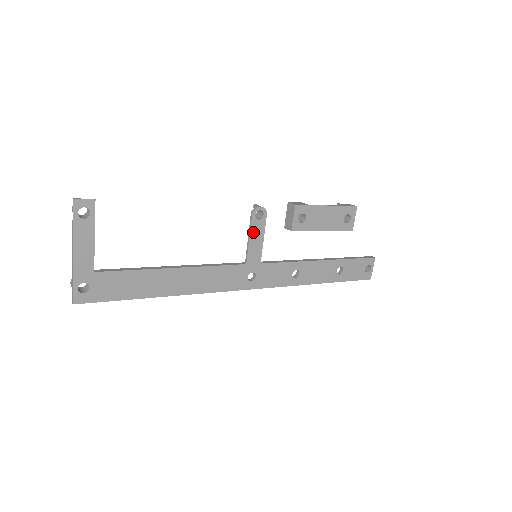
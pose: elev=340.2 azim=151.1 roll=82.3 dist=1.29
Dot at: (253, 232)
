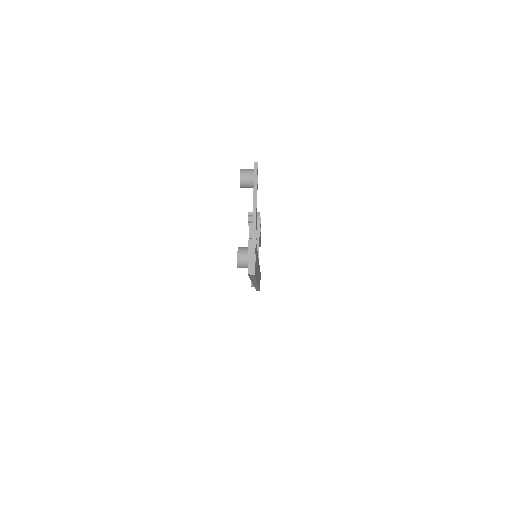
Dot at: (259, 233)
